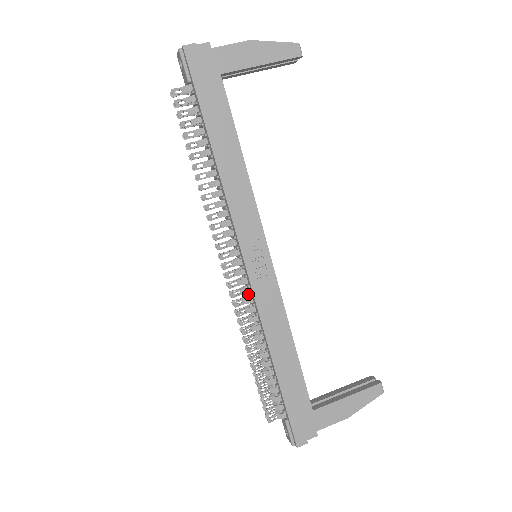
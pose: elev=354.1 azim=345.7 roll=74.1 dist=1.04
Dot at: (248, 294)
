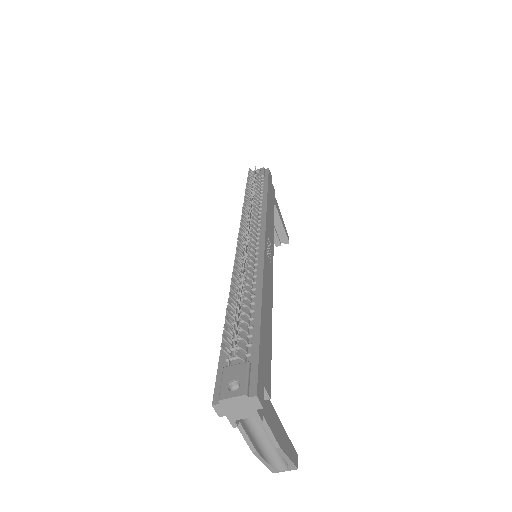
Dot at: (248, 259)
